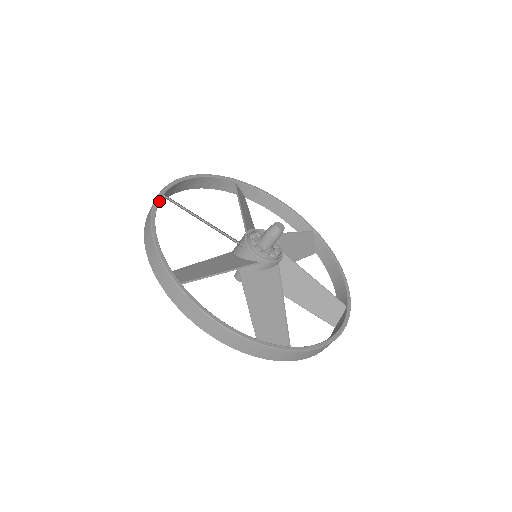
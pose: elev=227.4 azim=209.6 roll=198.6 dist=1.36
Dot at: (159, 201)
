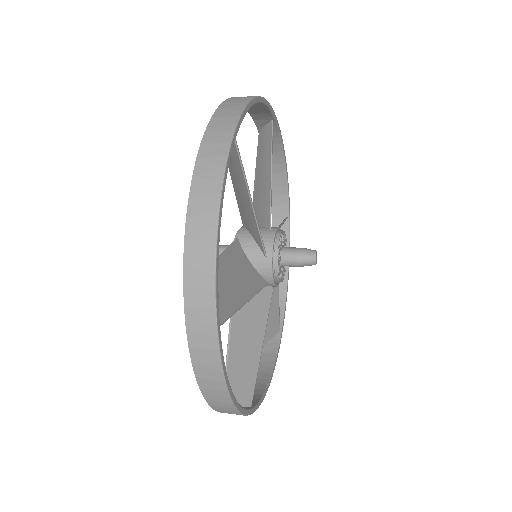
Dot at: (222, 352)
